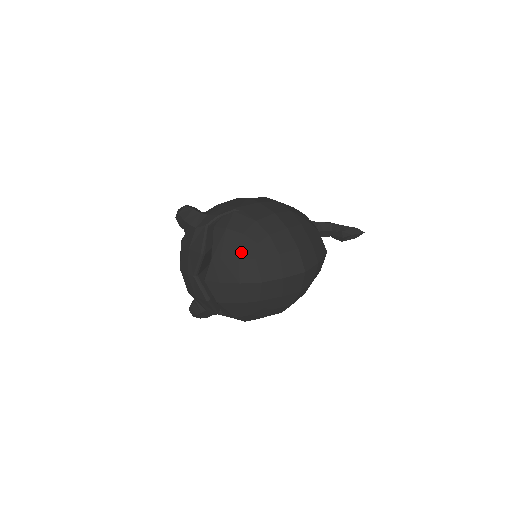
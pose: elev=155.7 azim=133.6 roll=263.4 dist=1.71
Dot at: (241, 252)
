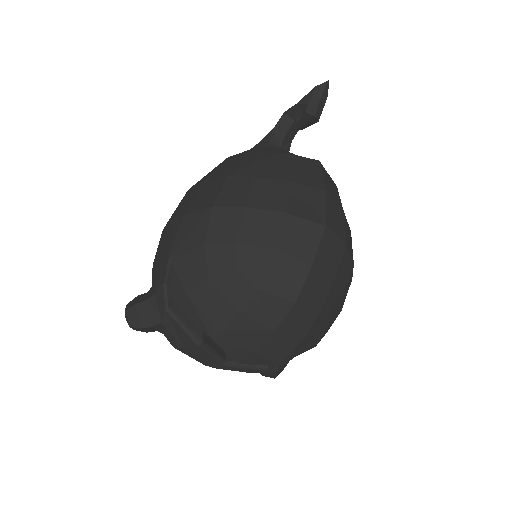
Dot at: (232, 301)
